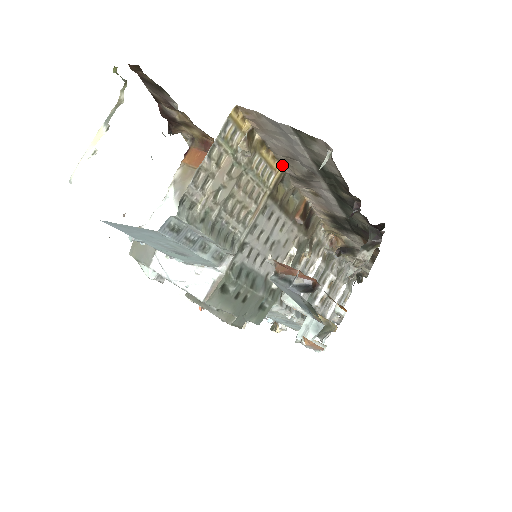
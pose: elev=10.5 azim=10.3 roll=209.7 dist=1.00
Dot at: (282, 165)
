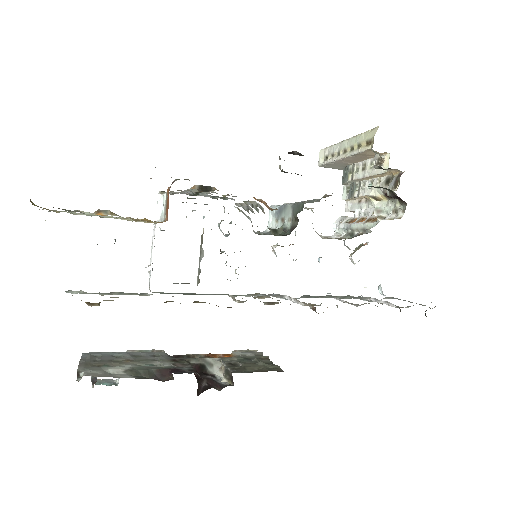
Dot at: occluded
